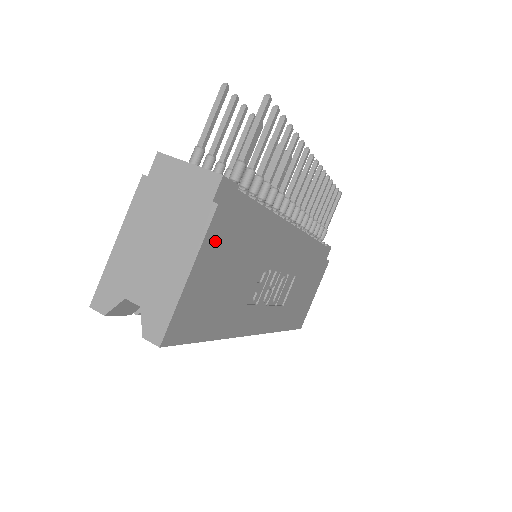
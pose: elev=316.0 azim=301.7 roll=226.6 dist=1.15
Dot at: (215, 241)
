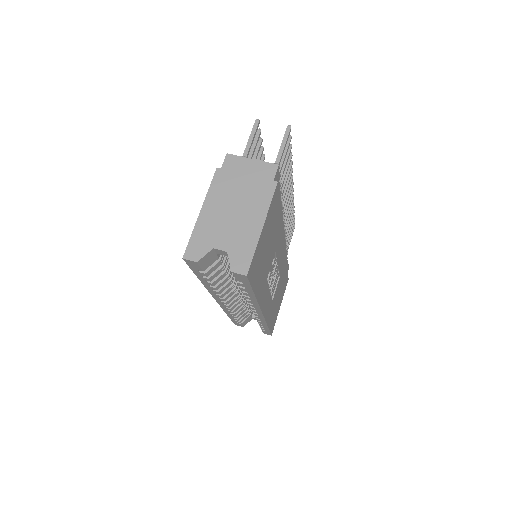
Dot at: (272, 209)
